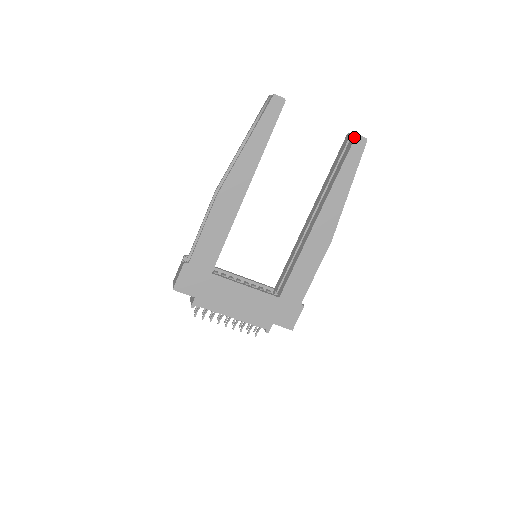
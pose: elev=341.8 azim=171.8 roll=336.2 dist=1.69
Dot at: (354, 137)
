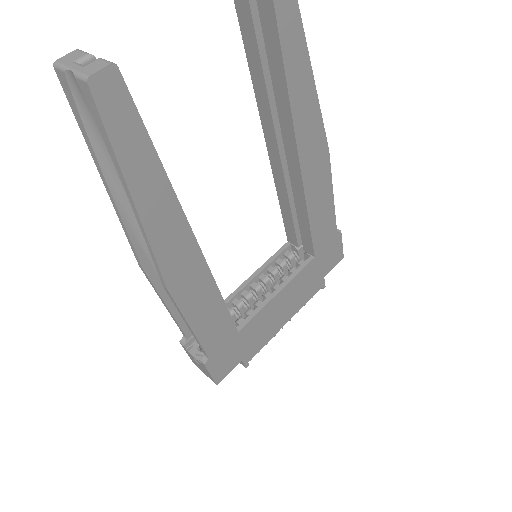
Dot at: out of frame
